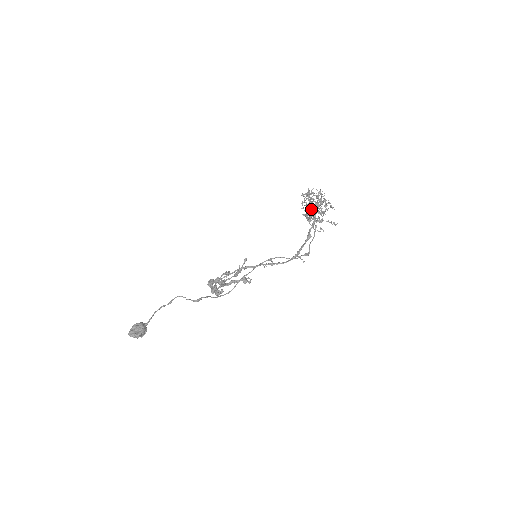
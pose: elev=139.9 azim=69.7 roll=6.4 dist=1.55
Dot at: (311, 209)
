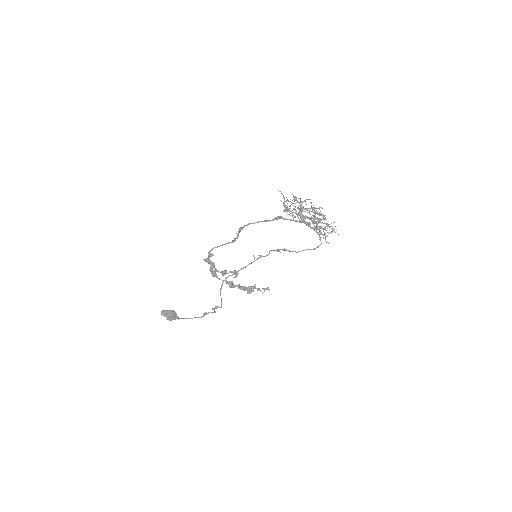
Dot at: (294, 203)
